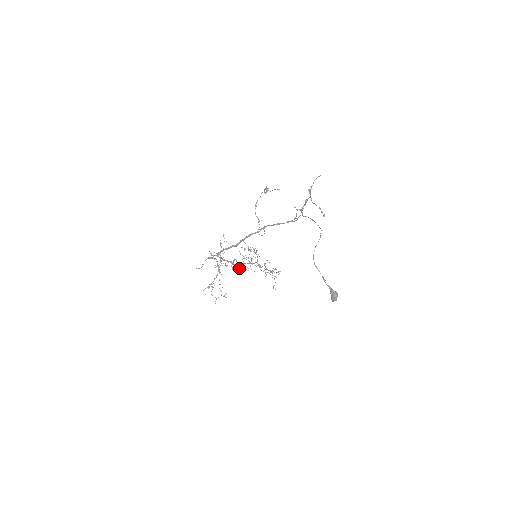
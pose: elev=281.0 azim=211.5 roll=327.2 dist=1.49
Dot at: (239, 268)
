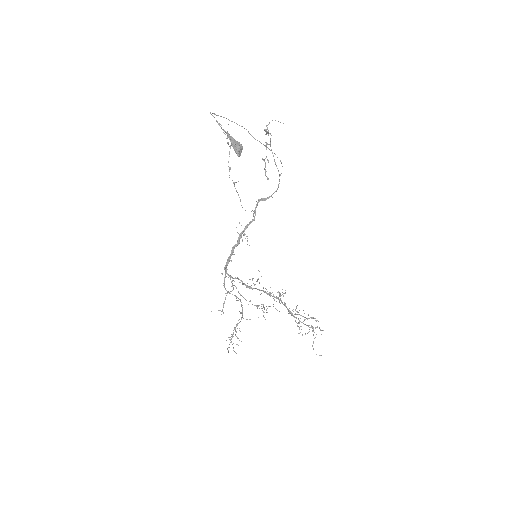
Dot at: occluded
